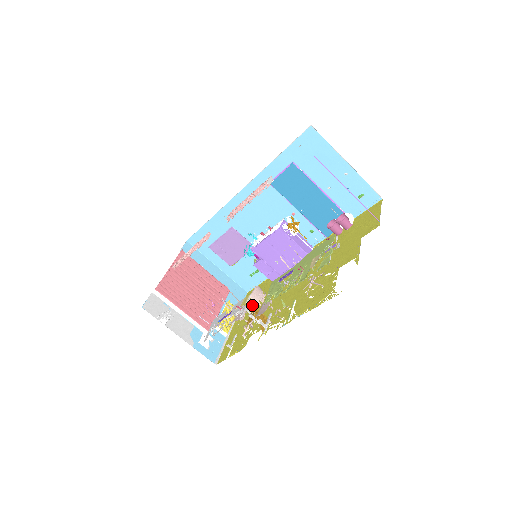
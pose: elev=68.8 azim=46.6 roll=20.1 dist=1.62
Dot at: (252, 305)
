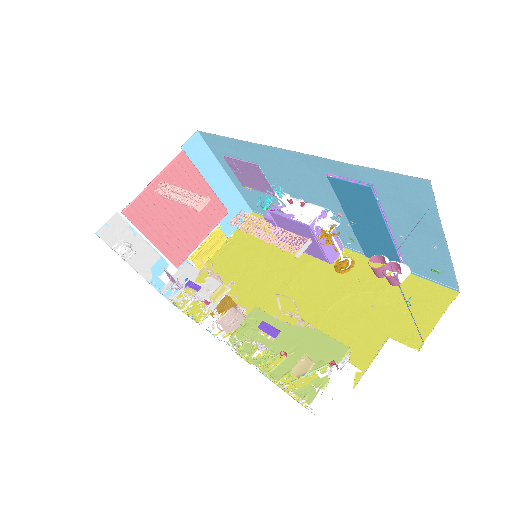
Dot at: (243, 250)
